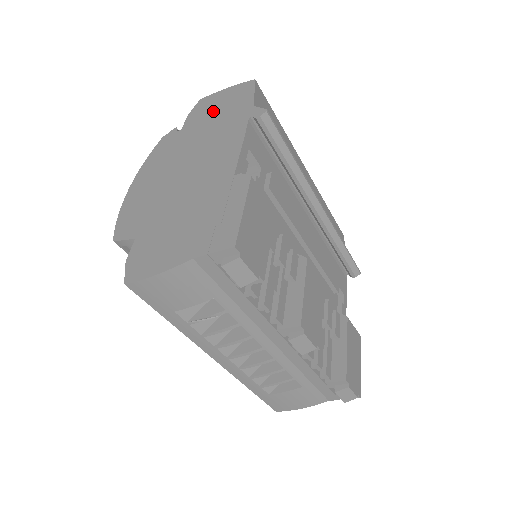
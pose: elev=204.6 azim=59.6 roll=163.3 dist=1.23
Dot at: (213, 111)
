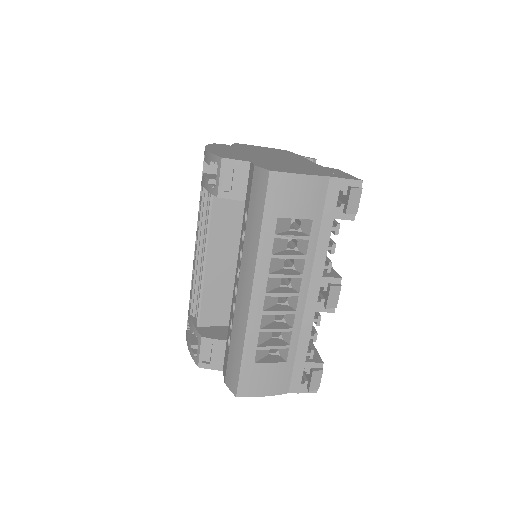
Dot at: (261, 148)
